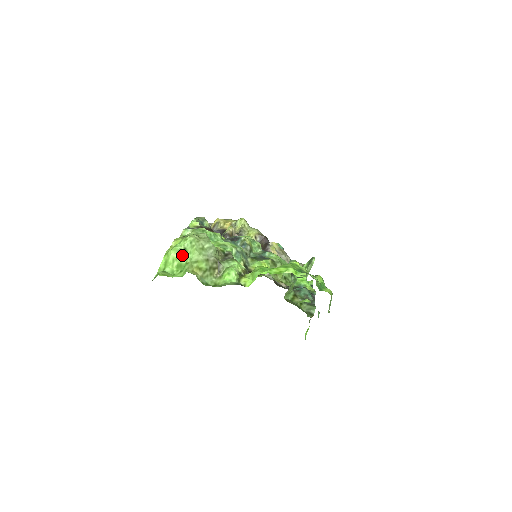
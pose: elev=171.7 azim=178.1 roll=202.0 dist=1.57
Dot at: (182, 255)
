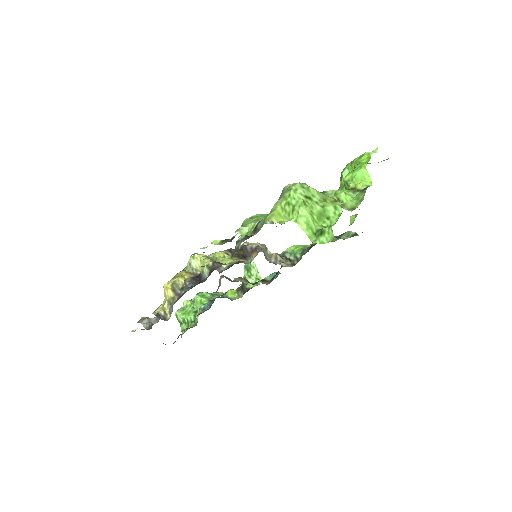
Dot at: (311, 204)
